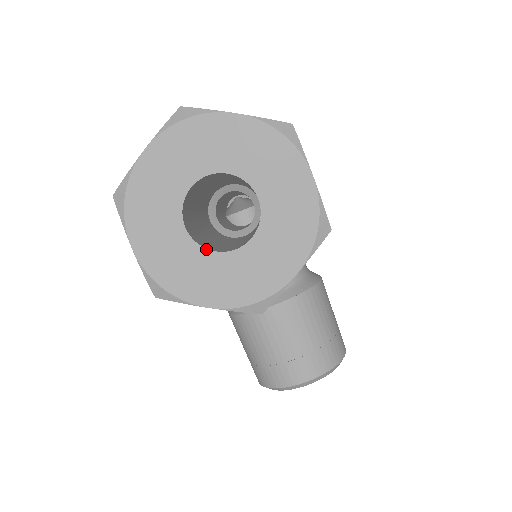
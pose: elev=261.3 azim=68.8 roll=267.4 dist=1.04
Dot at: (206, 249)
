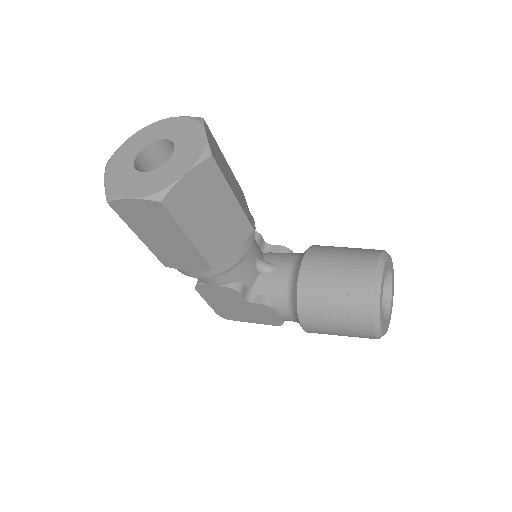
Dot at: (161, 166)
